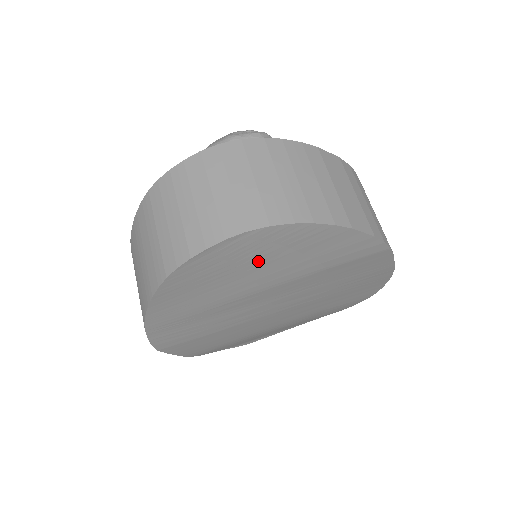
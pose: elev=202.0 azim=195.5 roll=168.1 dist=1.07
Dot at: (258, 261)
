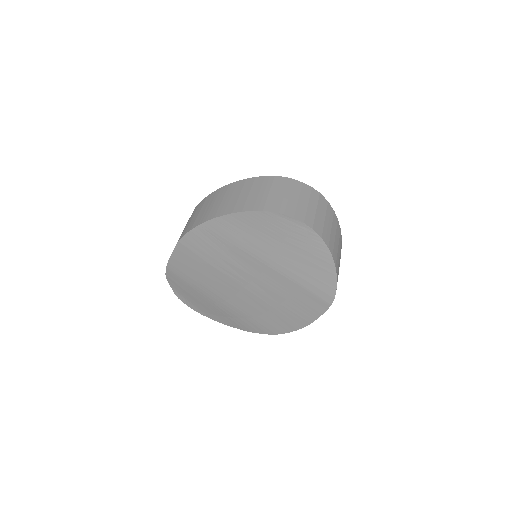
Dot at: (293, 248)
